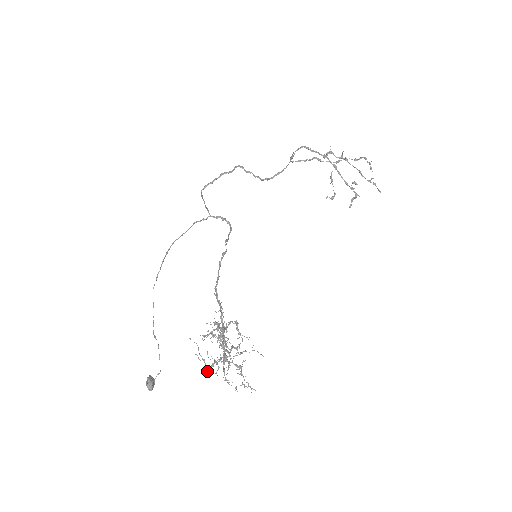
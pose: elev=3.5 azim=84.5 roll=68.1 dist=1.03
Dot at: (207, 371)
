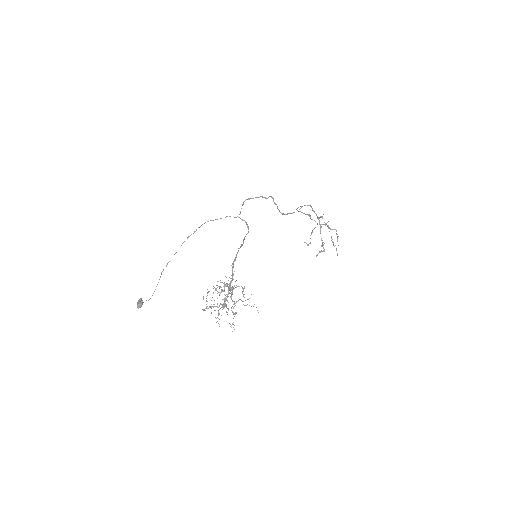
Dot at: (204, 309)
